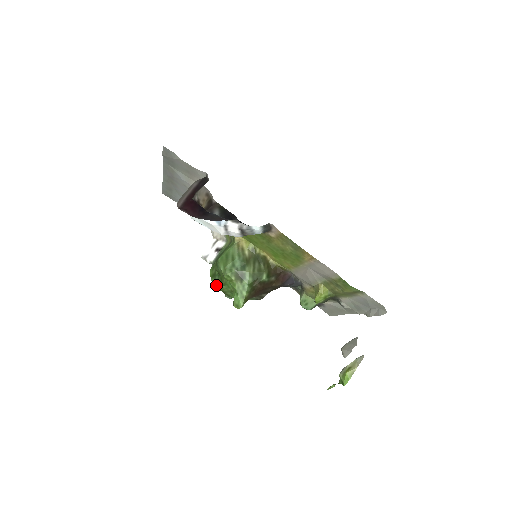
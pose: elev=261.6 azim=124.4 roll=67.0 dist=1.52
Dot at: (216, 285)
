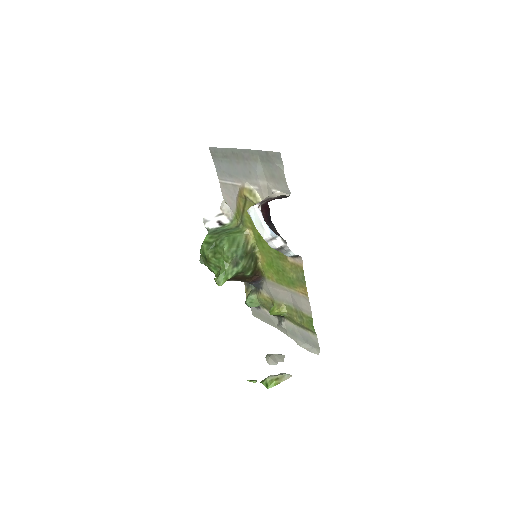
Dot at: (205, 251)
